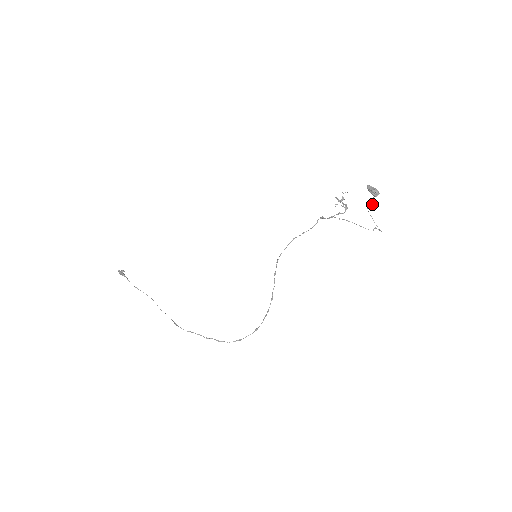
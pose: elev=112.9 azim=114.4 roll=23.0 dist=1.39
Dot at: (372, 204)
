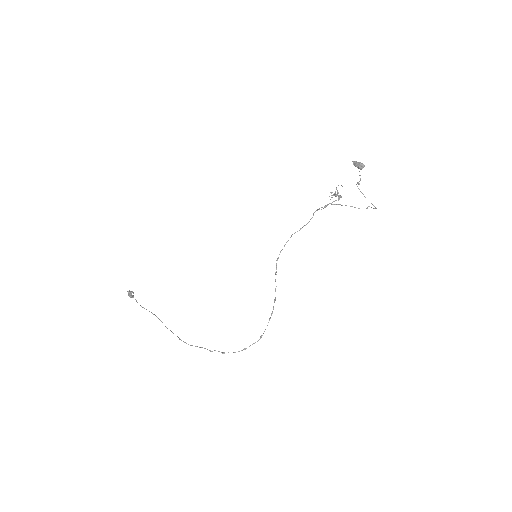
Dot at: (360, 179)
